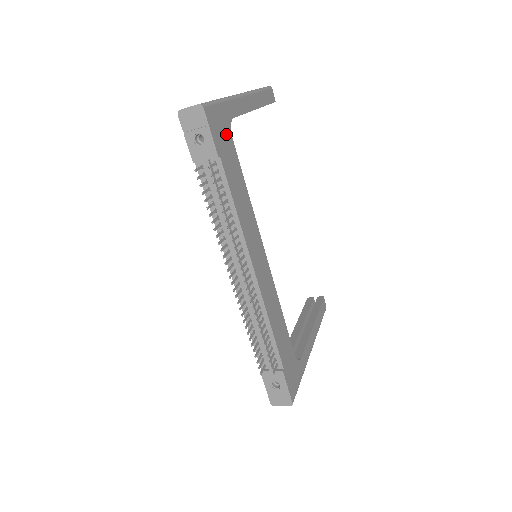
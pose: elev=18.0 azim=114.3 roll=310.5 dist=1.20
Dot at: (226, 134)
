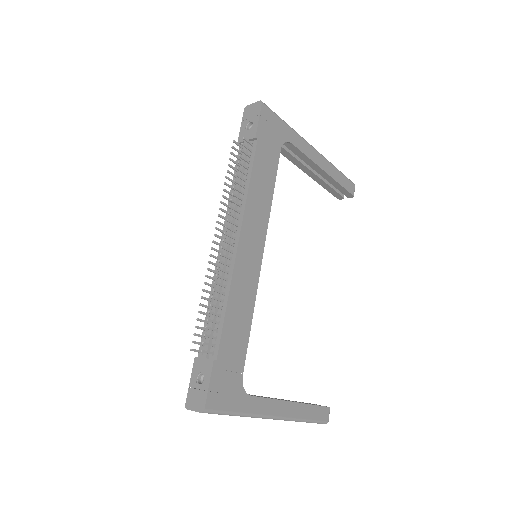
Dot at: (275, 140)
